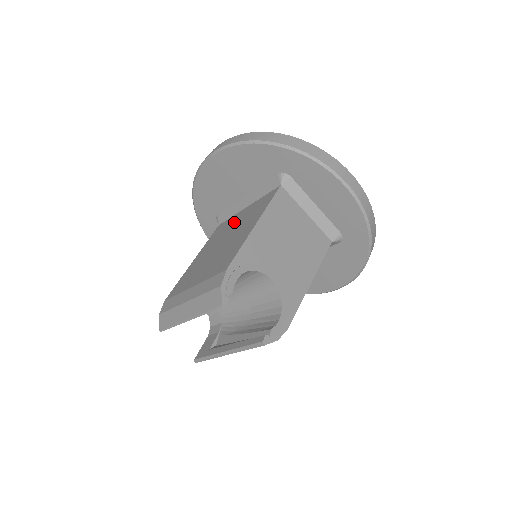
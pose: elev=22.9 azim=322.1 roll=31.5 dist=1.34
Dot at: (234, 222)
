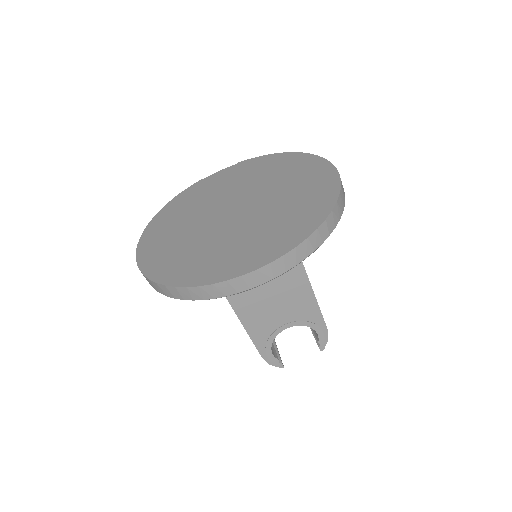
Dot at: occluded
